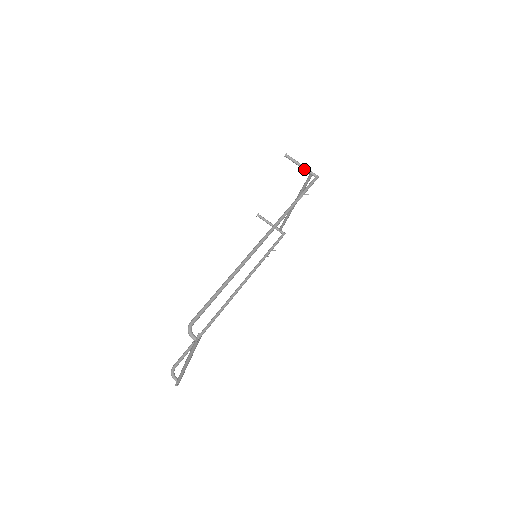
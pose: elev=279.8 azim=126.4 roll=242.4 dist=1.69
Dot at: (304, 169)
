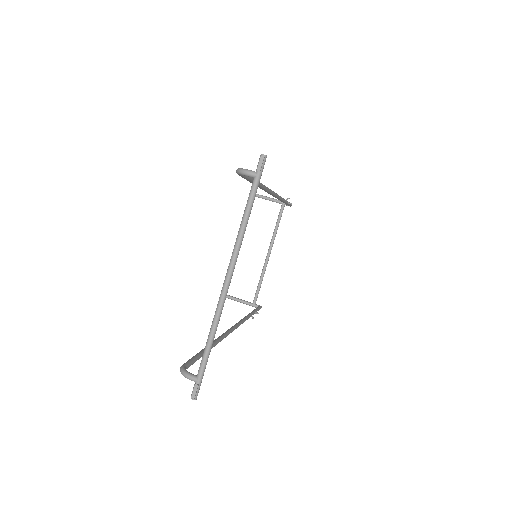
Dot at: (275, 200)
